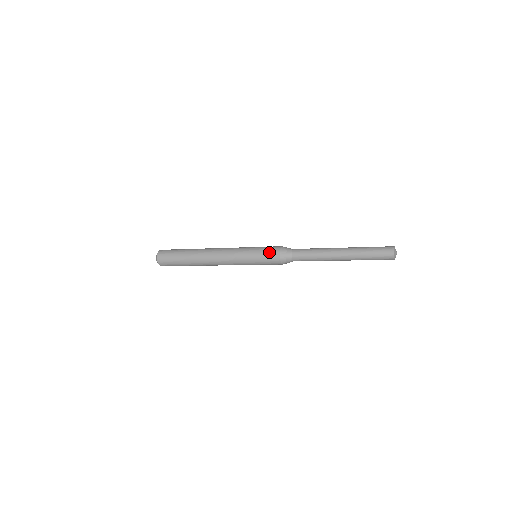
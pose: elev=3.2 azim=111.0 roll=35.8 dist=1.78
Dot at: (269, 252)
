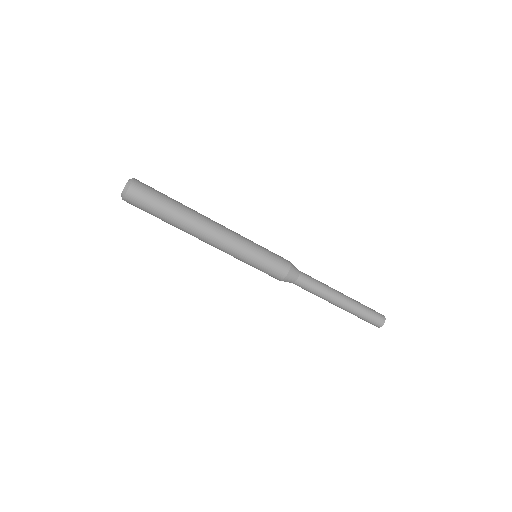
Dot at: (280, 259)
